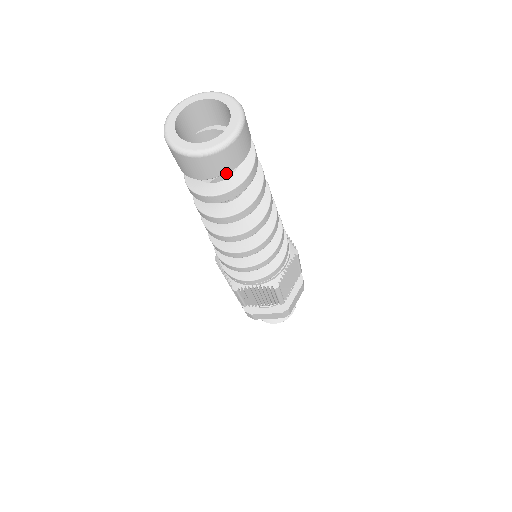
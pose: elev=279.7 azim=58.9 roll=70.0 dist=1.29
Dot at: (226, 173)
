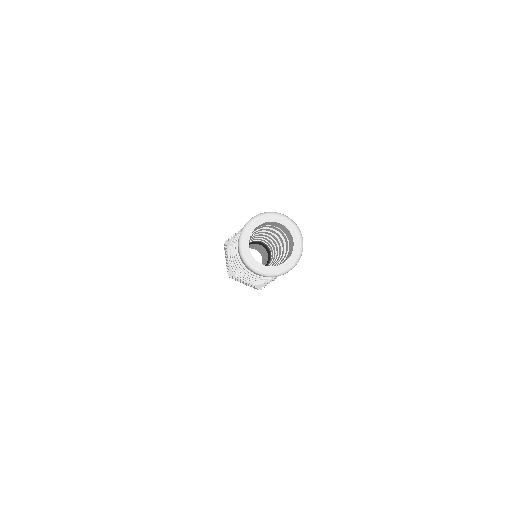
Dot at: occluded
